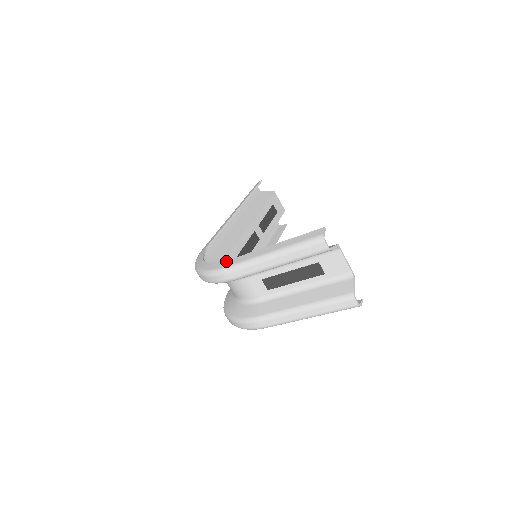
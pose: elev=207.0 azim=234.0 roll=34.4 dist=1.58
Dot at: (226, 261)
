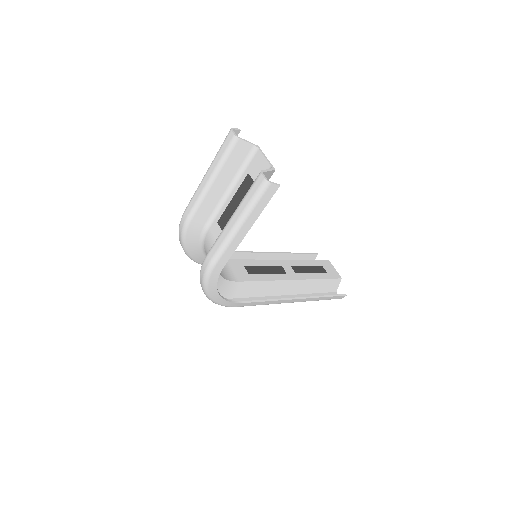
Dot at: occluded
